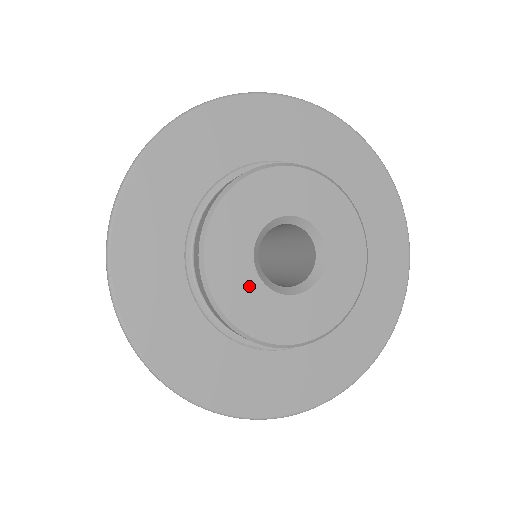
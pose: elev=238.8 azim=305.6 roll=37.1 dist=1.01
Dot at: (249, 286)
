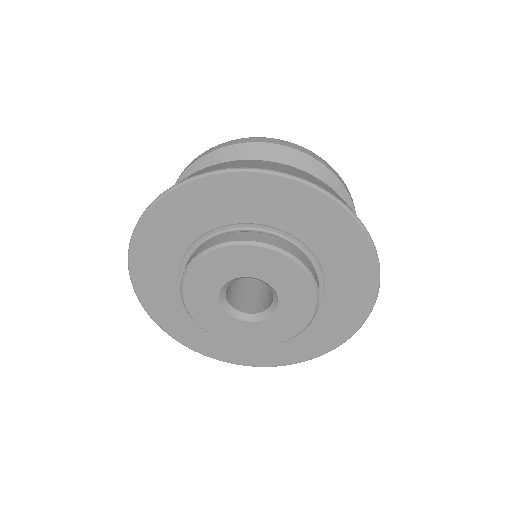
Dot at: (214, 310)
